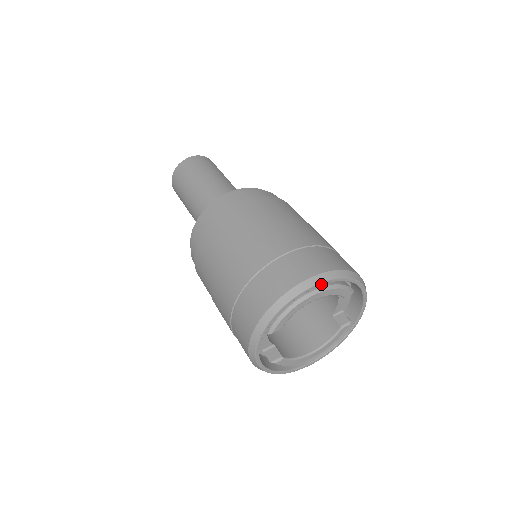
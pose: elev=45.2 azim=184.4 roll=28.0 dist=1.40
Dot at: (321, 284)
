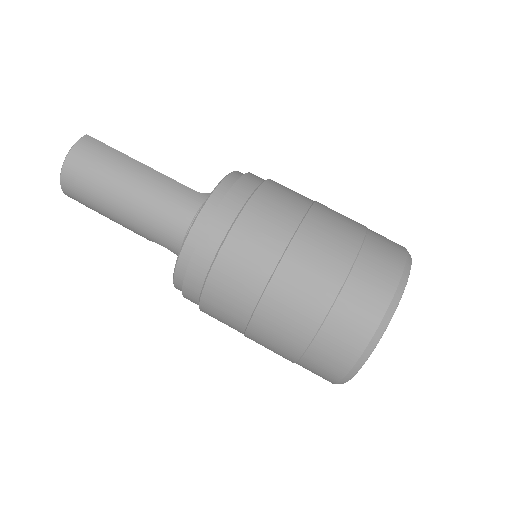
Dot at: (389, 322)
